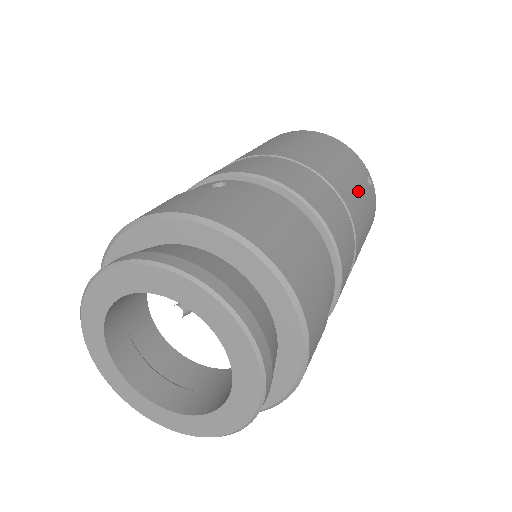
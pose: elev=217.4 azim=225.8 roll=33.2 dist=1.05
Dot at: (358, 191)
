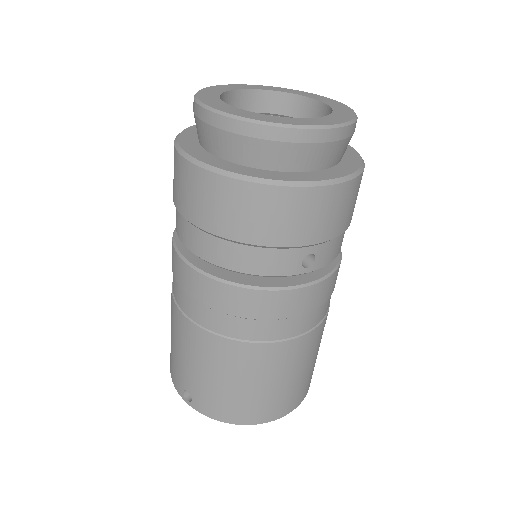
Dot at: occluded
